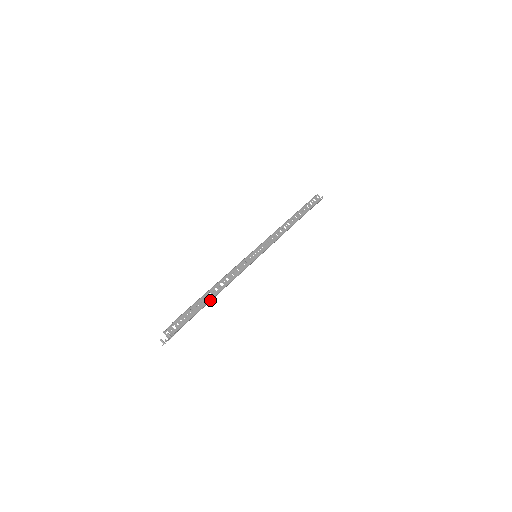
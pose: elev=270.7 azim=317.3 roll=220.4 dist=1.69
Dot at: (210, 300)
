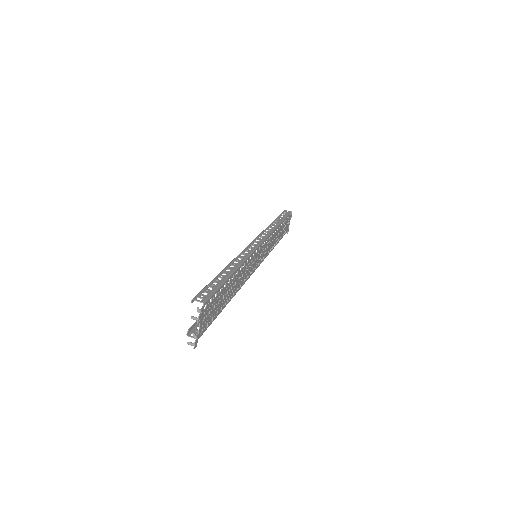
Dot at: (227, 278)
